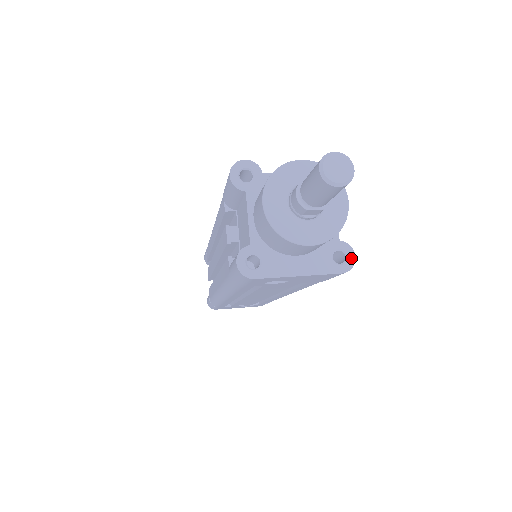
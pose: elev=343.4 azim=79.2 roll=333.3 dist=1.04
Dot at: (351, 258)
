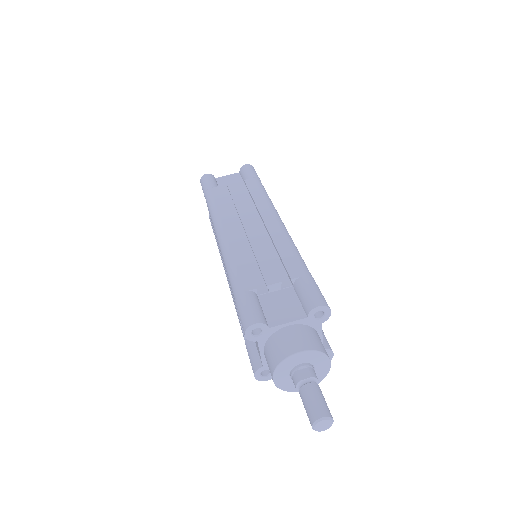
Dot at: (331, 356)
